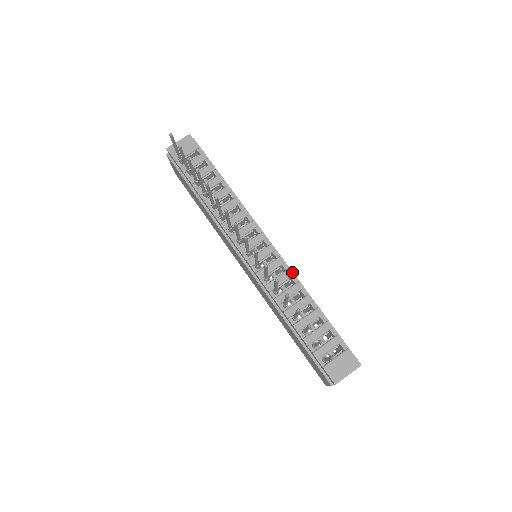
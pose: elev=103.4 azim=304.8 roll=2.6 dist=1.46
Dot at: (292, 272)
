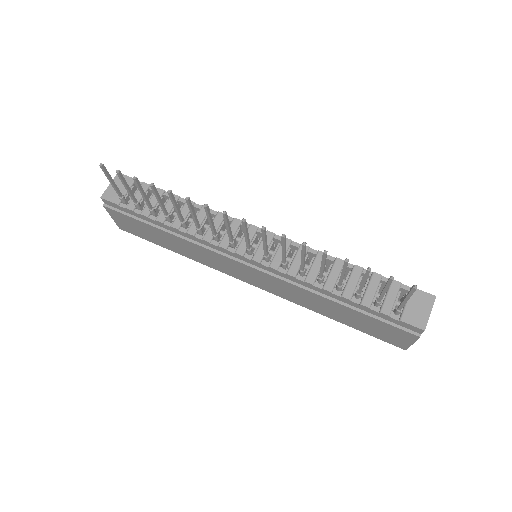
Dot at: occluded
